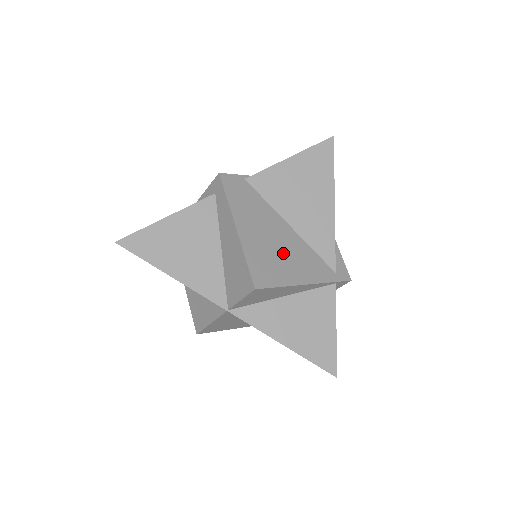
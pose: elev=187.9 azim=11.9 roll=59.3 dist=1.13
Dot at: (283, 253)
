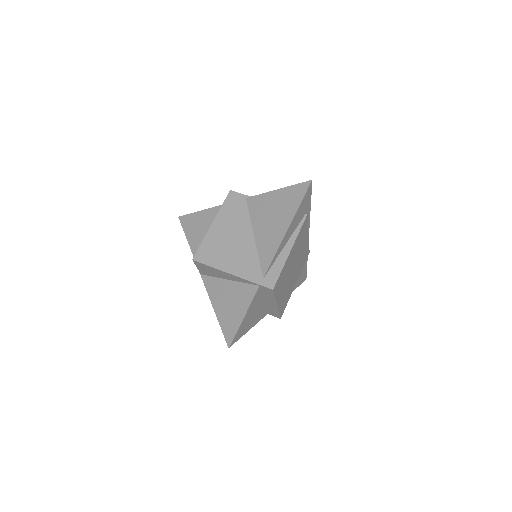
Dot at: (231, 249)
